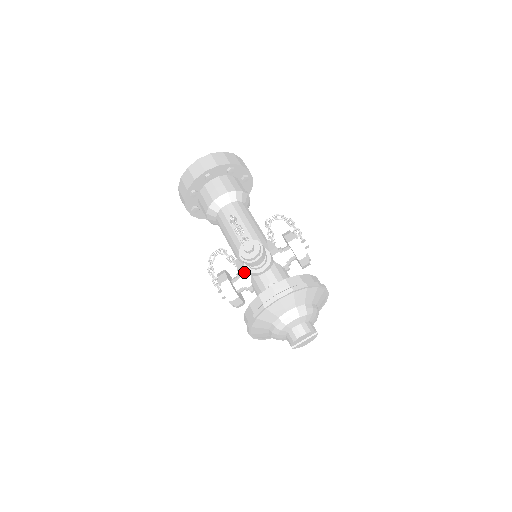
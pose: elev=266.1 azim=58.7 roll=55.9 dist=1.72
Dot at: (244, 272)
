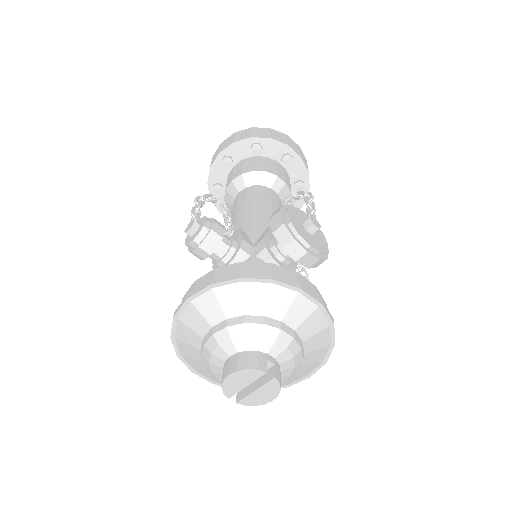
Dot at: occluded
